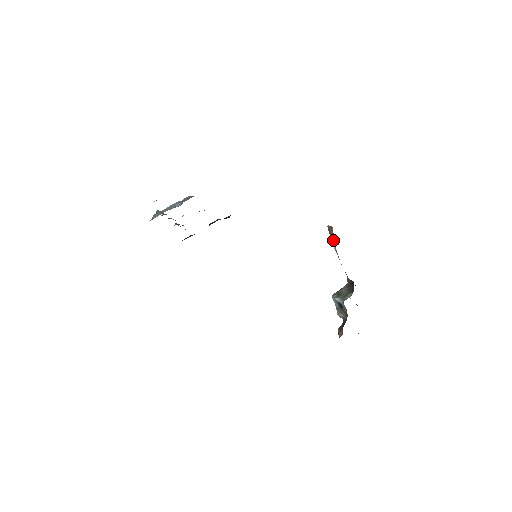
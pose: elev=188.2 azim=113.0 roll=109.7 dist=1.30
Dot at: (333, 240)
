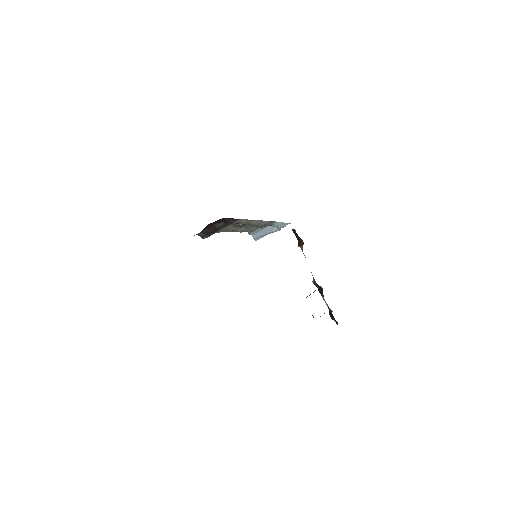
Dot at: occluded
